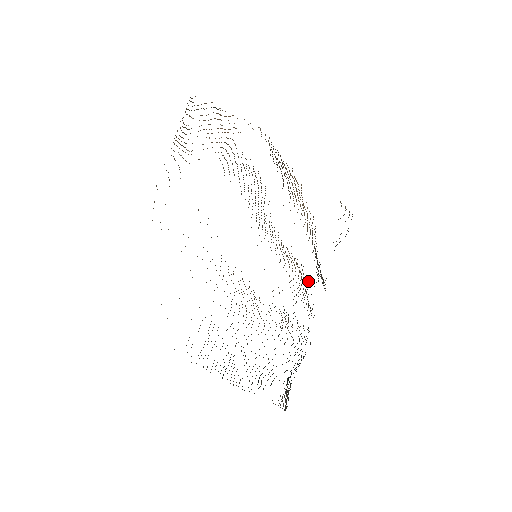
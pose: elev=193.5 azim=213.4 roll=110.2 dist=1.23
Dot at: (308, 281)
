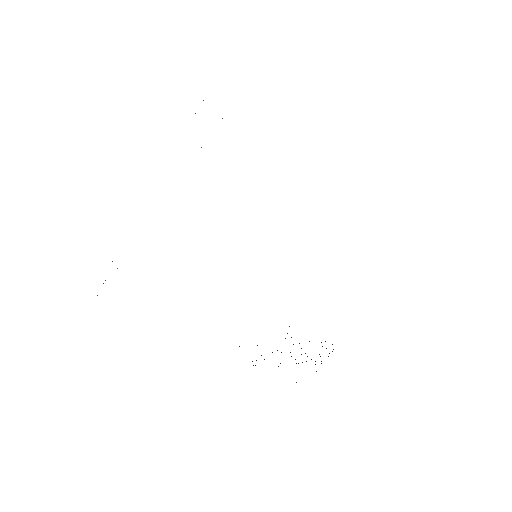
Dot at: occluded
